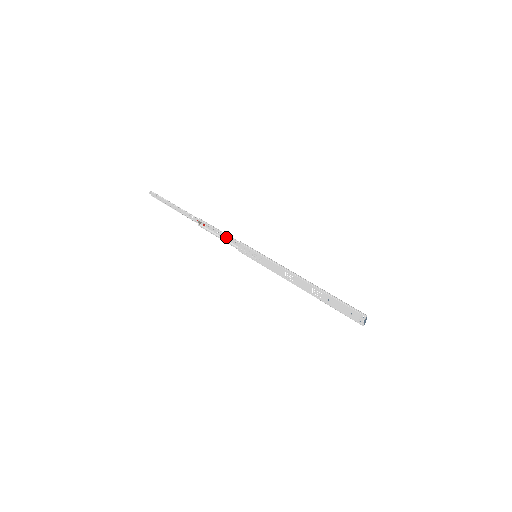
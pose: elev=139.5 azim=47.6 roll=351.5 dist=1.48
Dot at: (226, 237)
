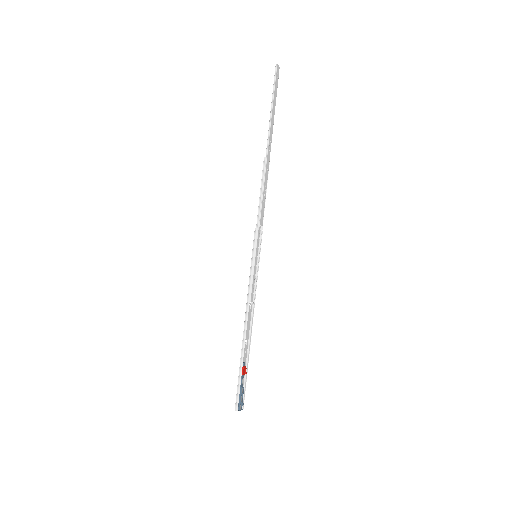
Dot at: (260, 207)
